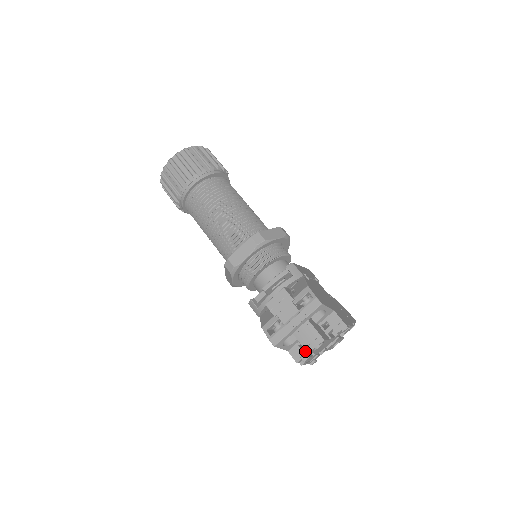
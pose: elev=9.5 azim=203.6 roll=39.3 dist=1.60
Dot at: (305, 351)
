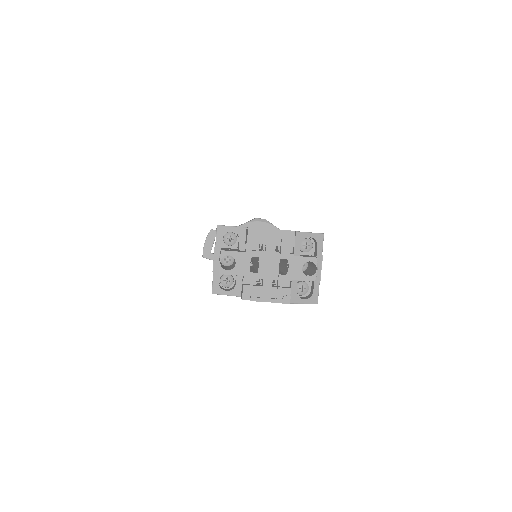
Dot at: (243, 283)
